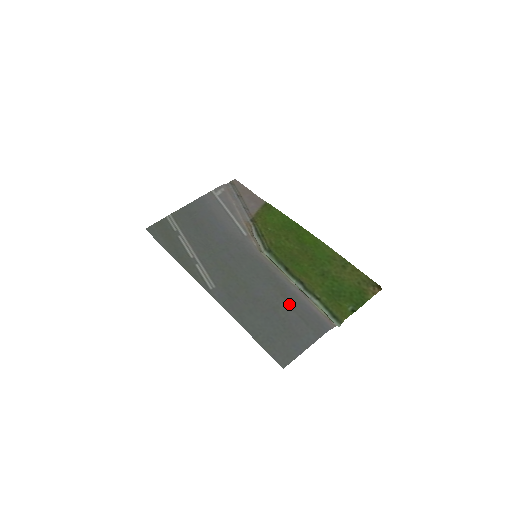
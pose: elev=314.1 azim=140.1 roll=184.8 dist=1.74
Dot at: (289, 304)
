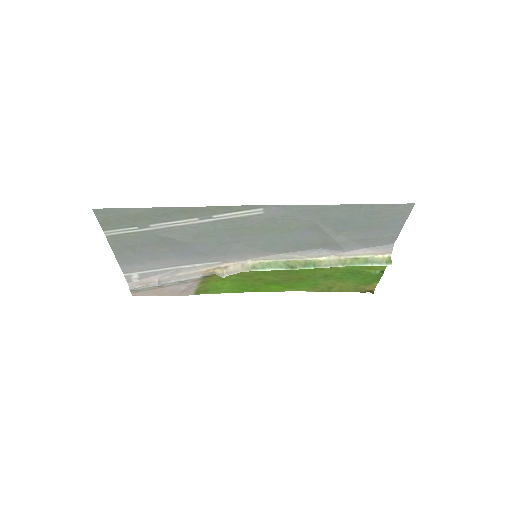
Dot at: (341, 242)
